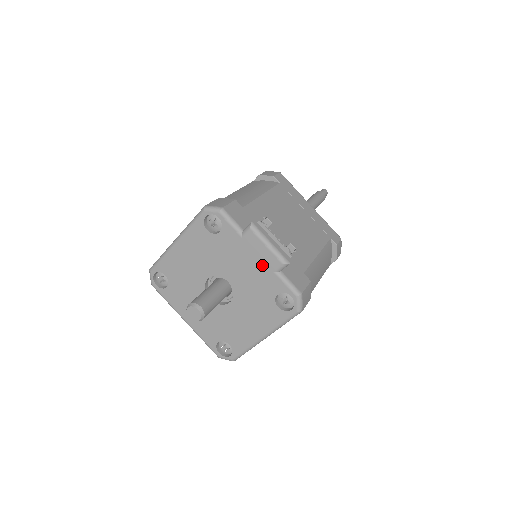
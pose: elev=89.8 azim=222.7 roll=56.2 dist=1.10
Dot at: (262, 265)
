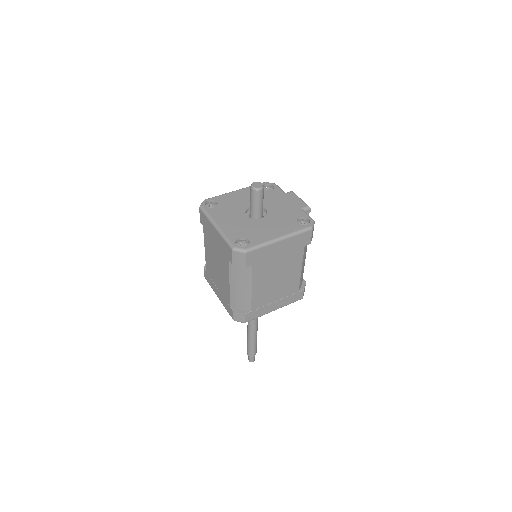
Dot at: (294, 205)
